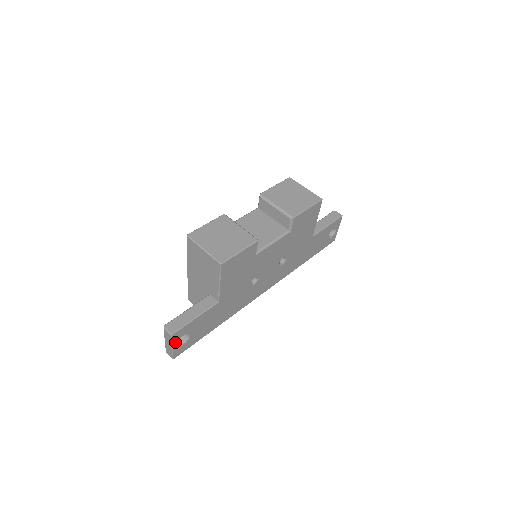
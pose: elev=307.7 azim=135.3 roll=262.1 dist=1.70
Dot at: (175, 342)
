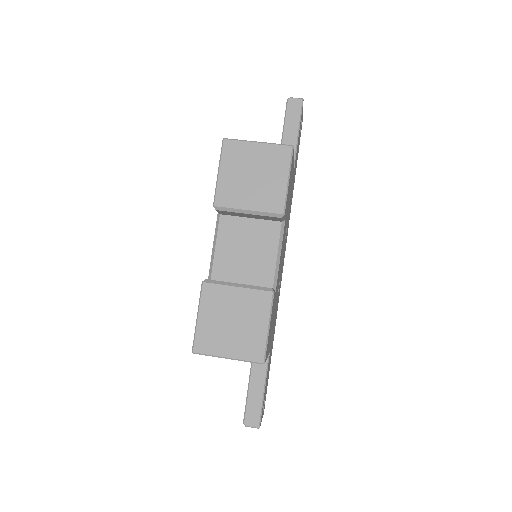
Dot at: occluded
